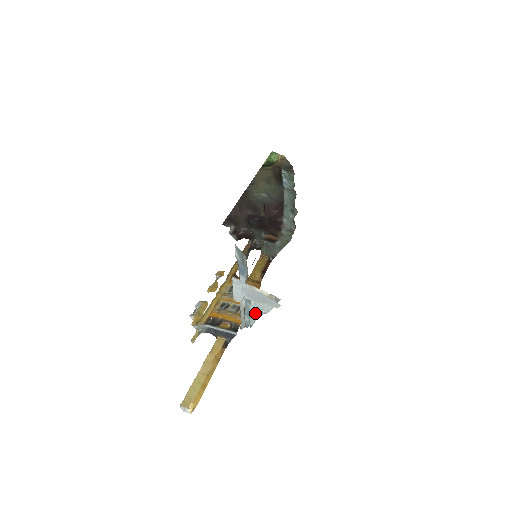
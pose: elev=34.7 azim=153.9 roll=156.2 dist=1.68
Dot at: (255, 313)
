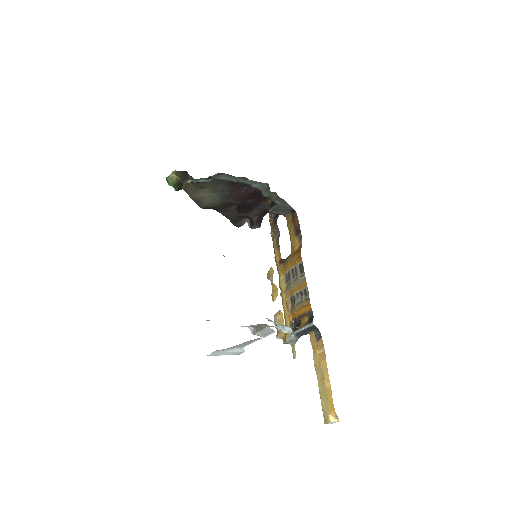
Dot at: (281, 326)
